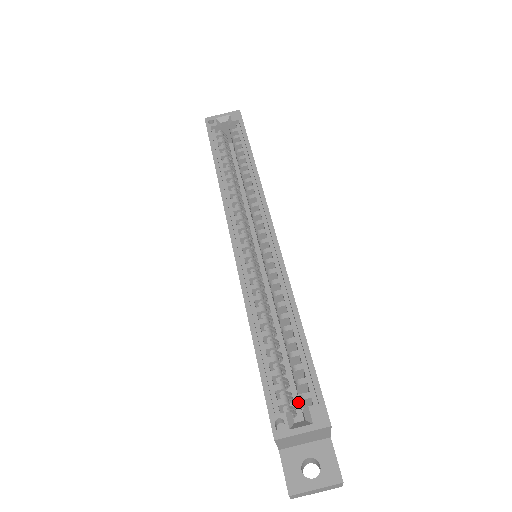
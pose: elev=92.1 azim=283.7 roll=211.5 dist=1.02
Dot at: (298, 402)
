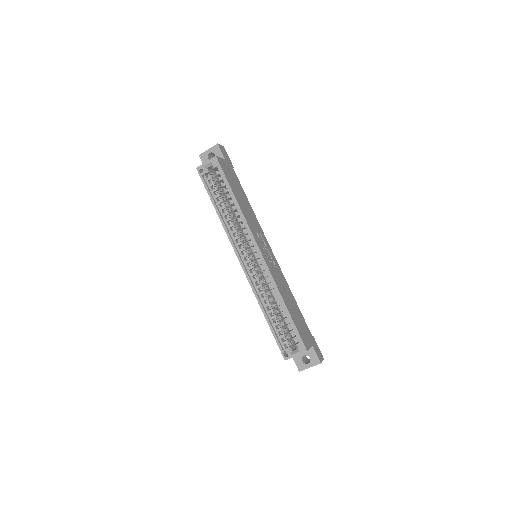
Dot at: occluded
